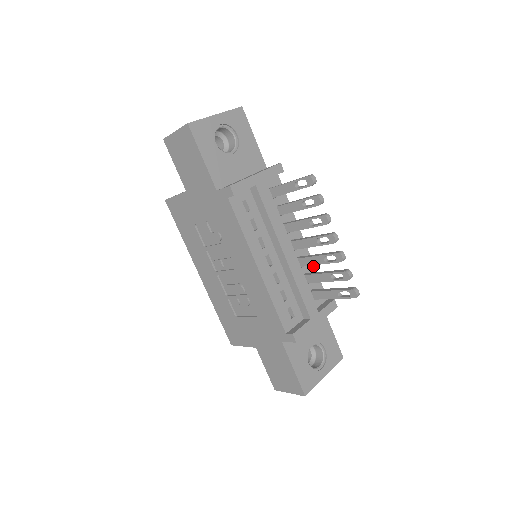
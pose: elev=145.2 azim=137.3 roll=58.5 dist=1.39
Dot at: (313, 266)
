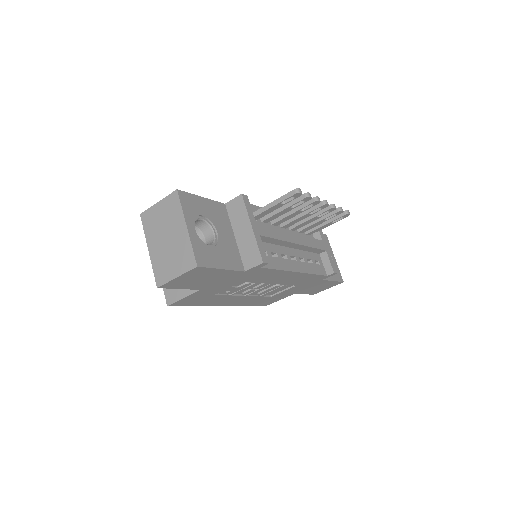
Dot at: occluded
